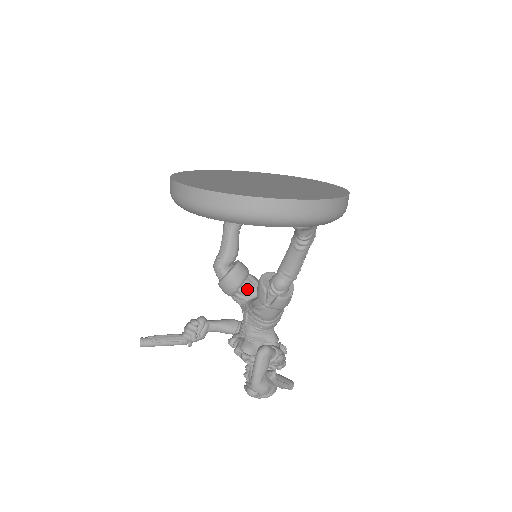
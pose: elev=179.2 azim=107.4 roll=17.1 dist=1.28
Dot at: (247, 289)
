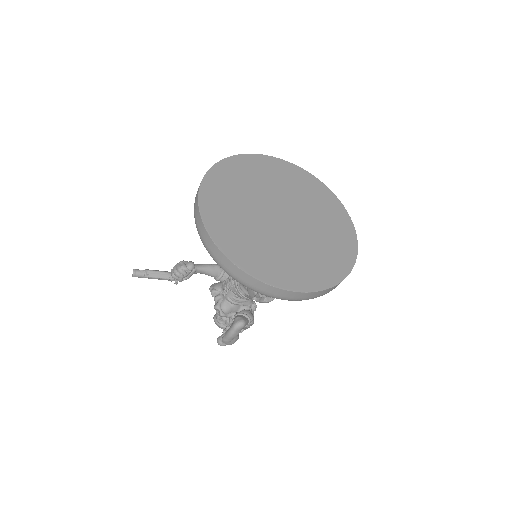
Dot at: occluded
